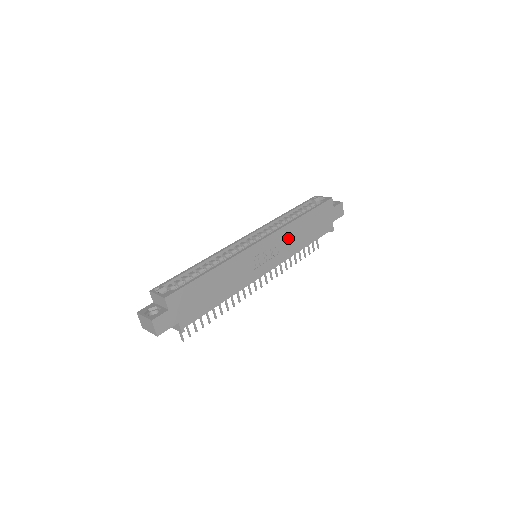
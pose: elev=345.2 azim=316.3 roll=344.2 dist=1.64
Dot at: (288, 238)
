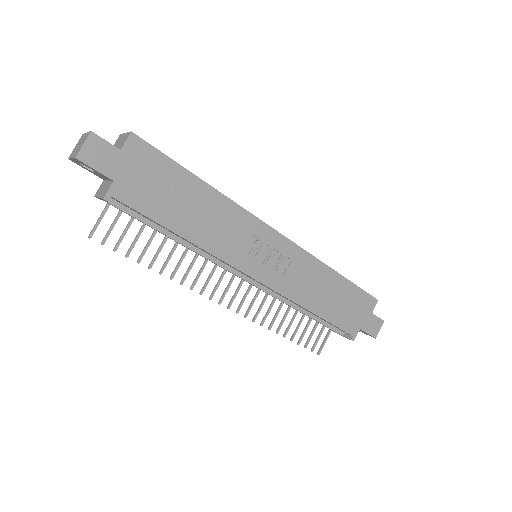
Dot at: (306, 274)
